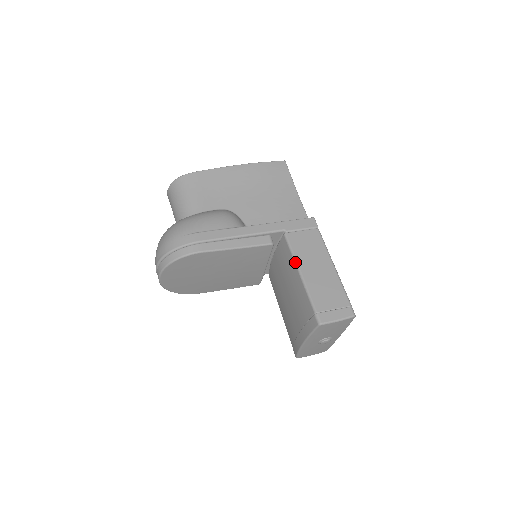
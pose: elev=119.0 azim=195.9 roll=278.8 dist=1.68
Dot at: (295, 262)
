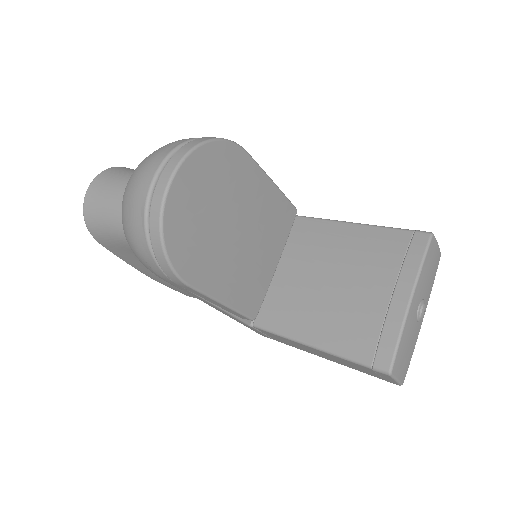
Dot at: (336, 220)
